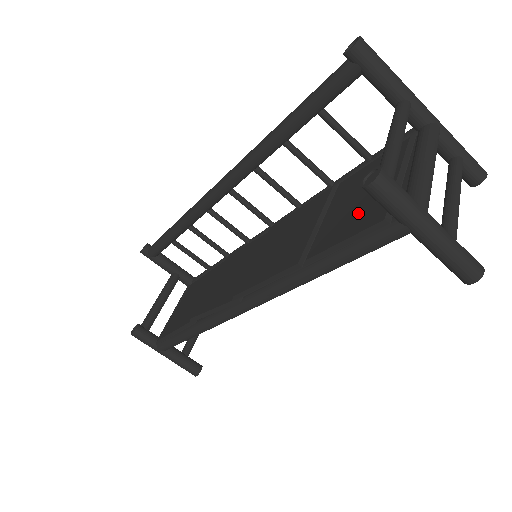
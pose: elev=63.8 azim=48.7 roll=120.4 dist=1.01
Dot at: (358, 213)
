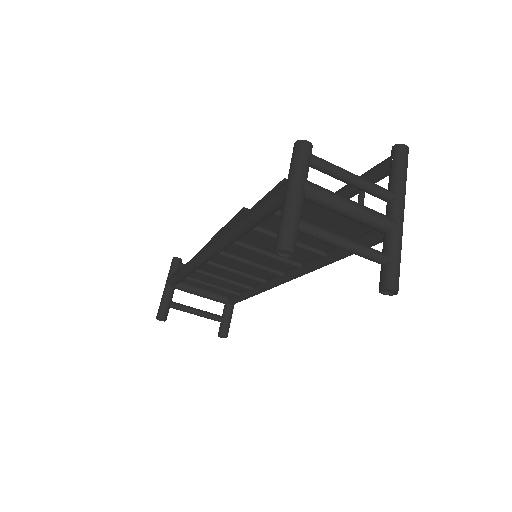
Dot at: occluded
